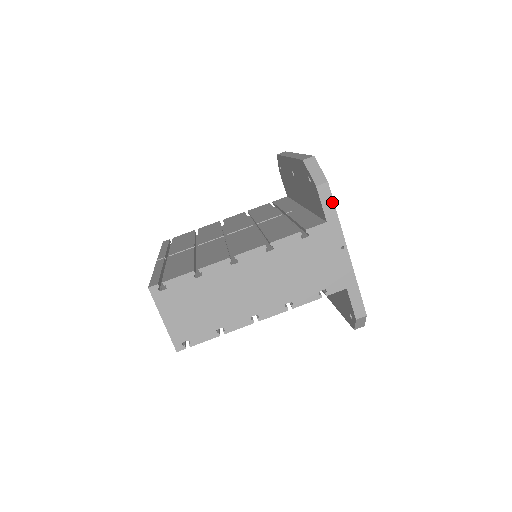
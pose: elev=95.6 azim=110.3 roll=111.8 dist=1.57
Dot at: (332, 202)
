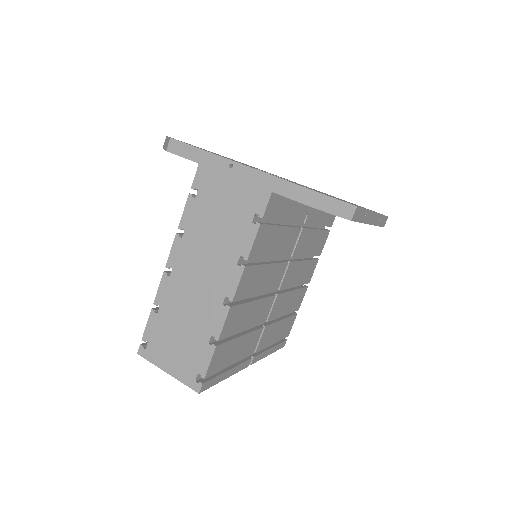
Dot at: (187, 146)
